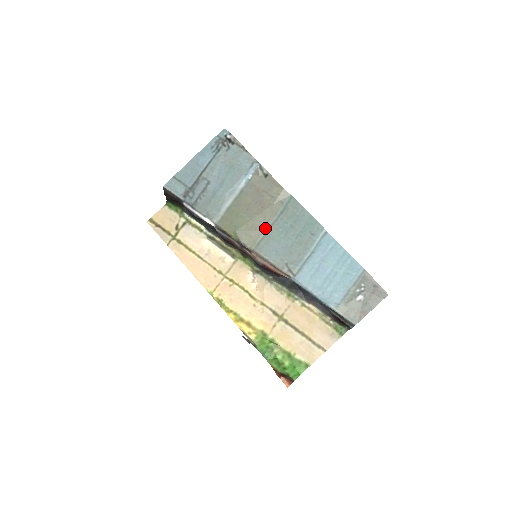
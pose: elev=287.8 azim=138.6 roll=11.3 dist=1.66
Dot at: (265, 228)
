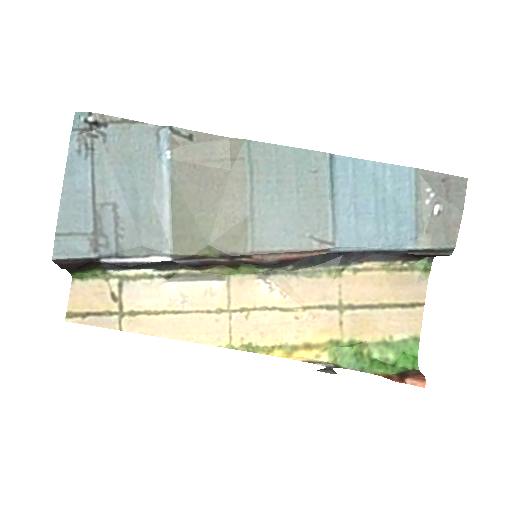
Dot at: (245, 210)
